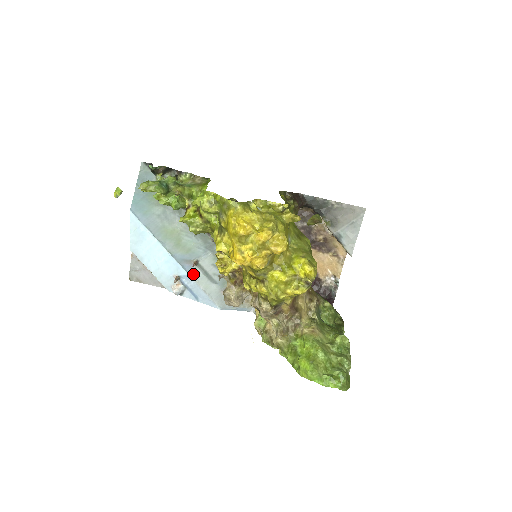
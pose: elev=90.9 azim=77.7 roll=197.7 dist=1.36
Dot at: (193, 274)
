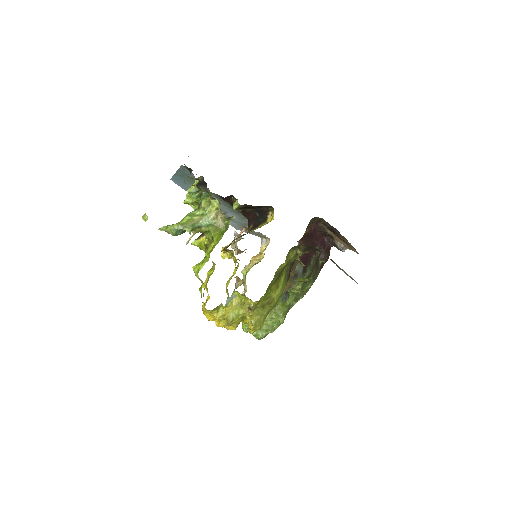
Dot at: occluded
